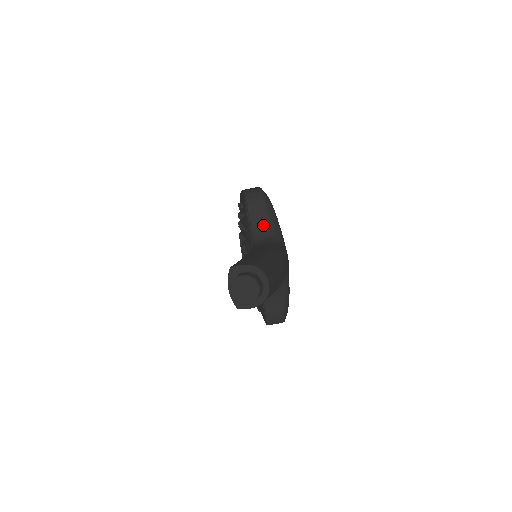
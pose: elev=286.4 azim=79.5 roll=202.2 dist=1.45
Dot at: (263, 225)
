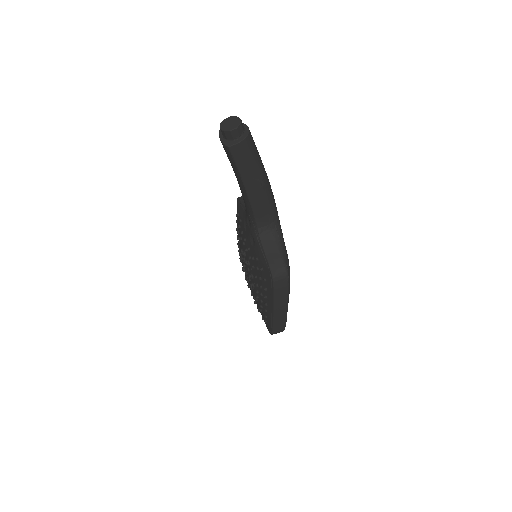
Dot at: occluded
